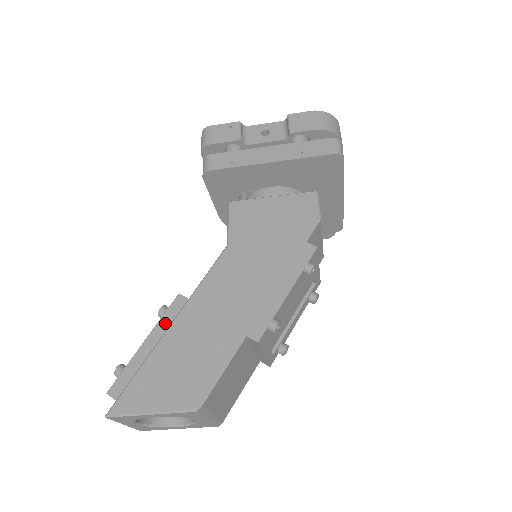
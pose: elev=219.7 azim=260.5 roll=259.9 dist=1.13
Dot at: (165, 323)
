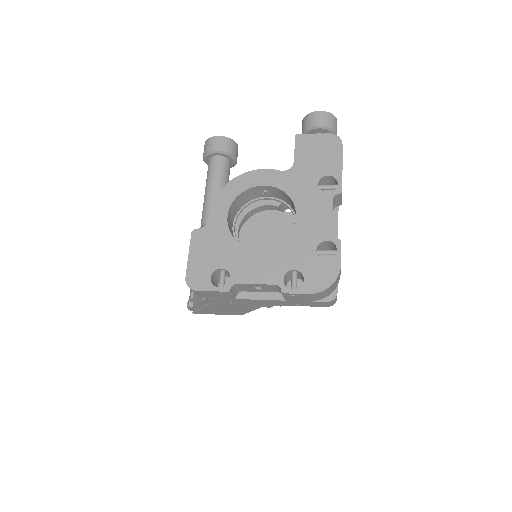
Dot at: (208, 302)
